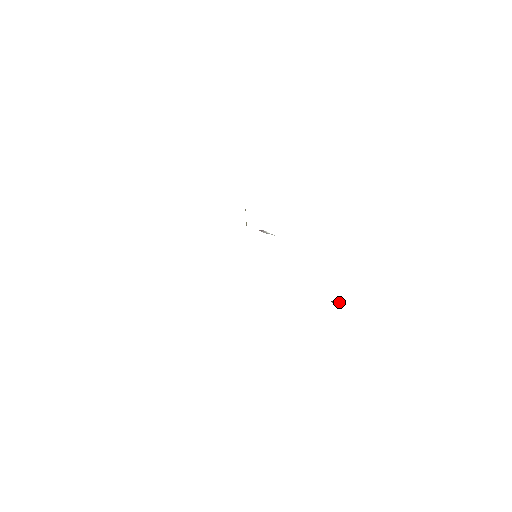
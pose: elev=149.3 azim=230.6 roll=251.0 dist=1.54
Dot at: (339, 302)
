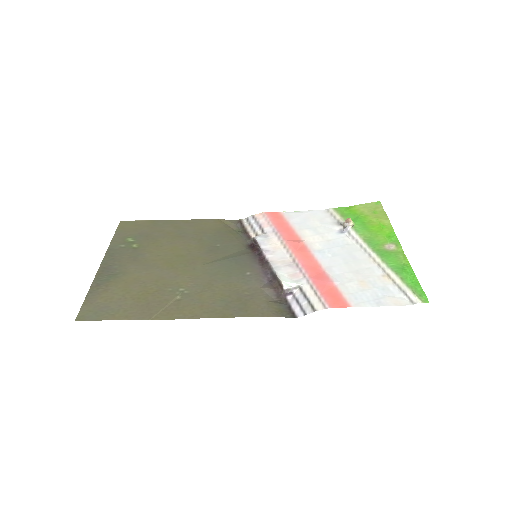
Dot at: (351, 223)
